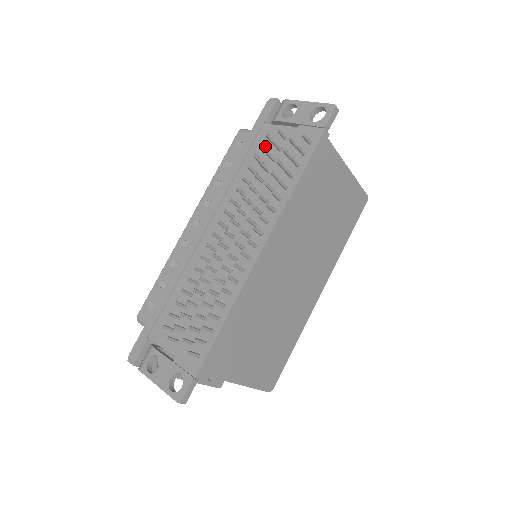
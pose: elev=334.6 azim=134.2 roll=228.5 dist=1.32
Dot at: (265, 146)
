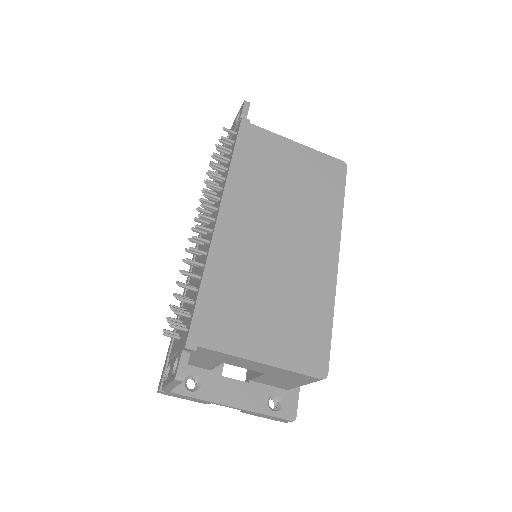
Dot at: occluded
